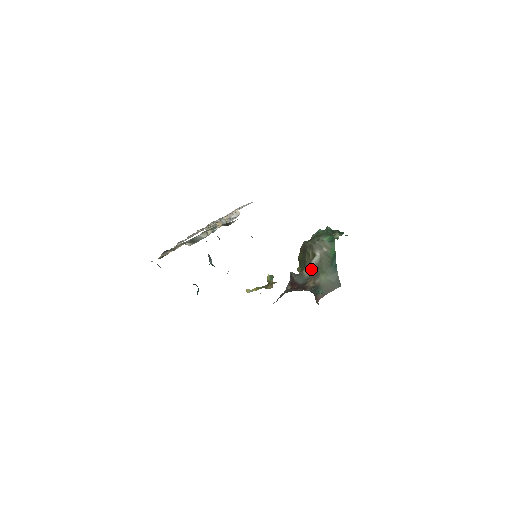
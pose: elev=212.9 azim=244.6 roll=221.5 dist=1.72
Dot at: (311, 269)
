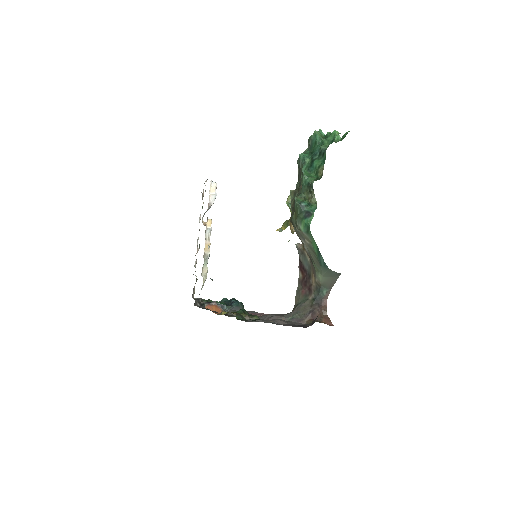
Dot at: (308, 255)
